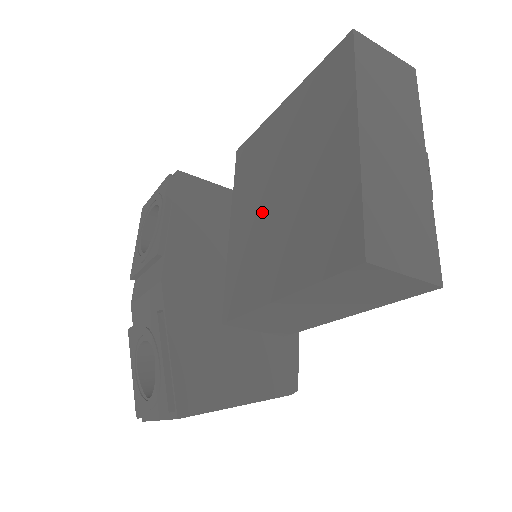
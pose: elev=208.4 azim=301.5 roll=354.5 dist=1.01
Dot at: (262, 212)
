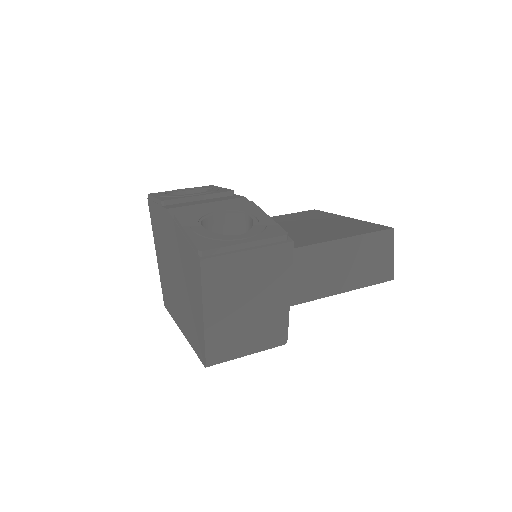
Dot at: occluded
